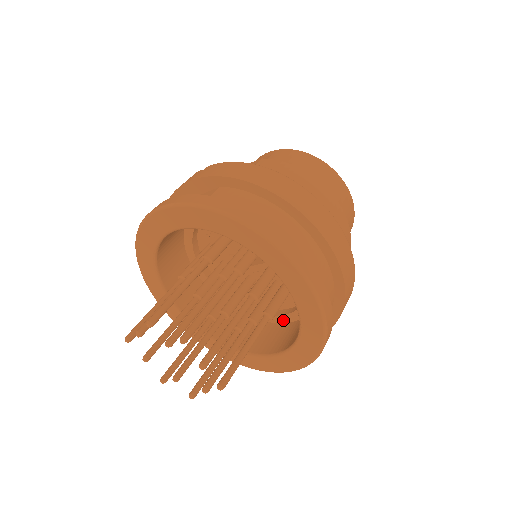
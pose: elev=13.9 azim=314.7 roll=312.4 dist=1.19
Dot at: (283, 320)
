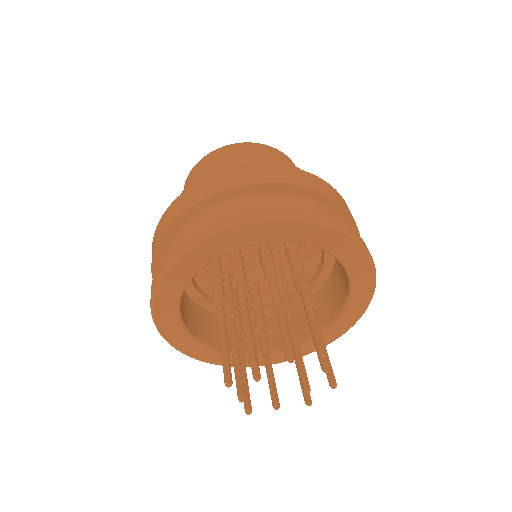
Dot at: (331, 261)
